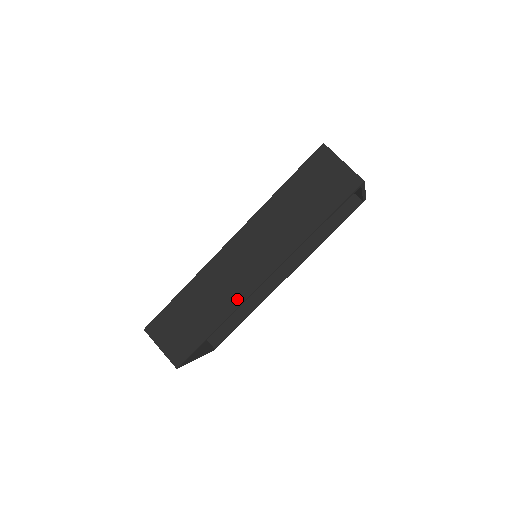
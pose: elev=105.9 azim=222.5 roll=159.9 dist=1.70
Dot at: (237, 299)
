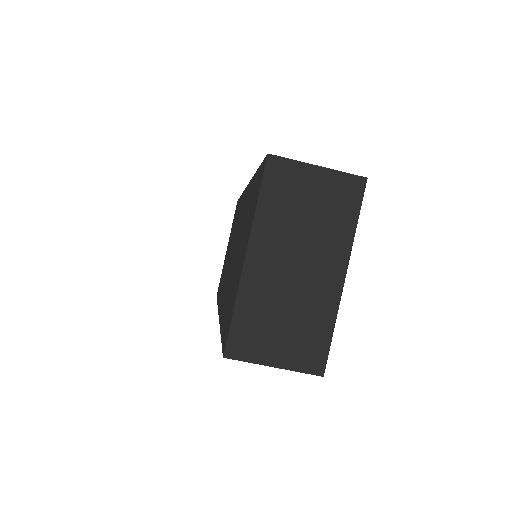
Dot at: occluded
